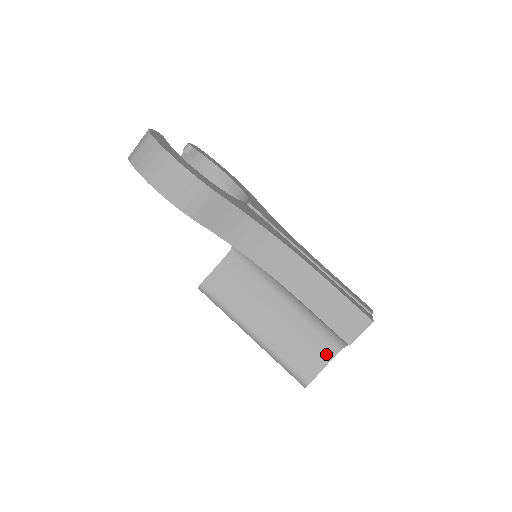
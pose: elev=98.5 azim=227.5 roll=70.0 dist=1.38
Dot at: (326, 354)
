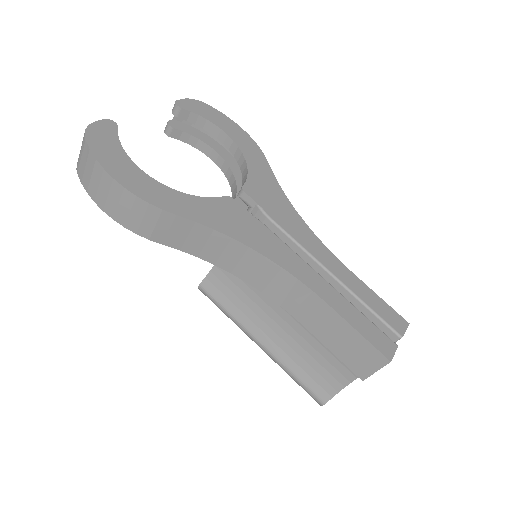
Dot at: (342, 377)
